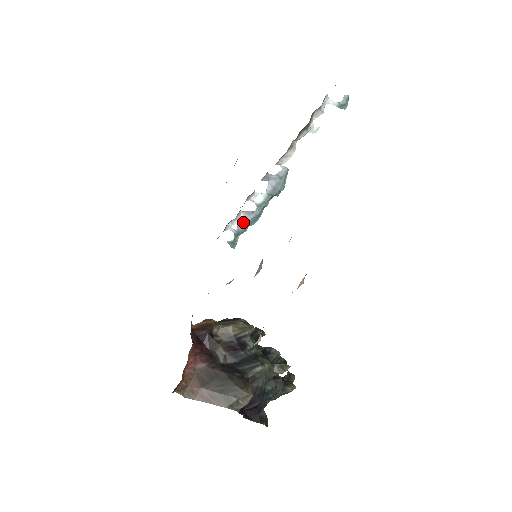
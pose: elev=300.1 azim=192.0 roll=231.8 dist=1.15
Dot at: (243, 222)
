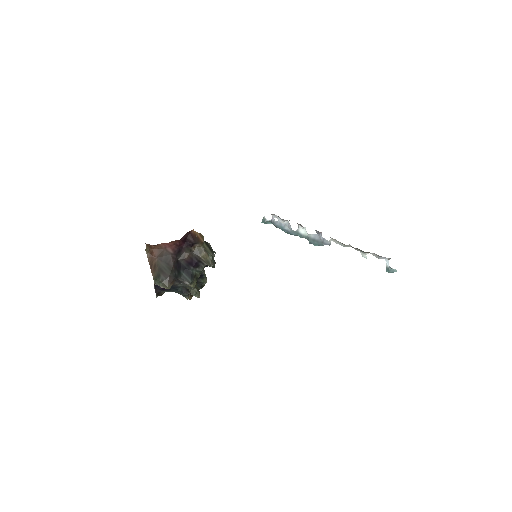
Dot at: (282, 224)
